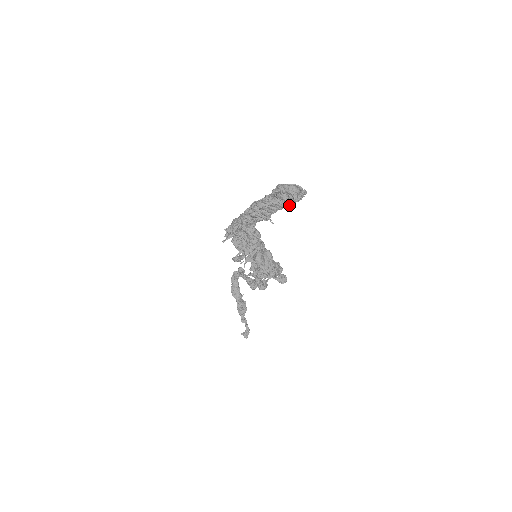
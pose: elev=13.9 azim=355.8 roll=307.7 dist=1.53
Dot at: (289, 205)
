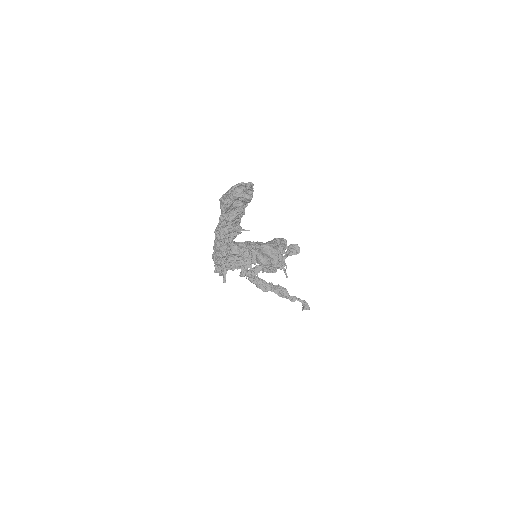
Dot at: (247, 205)
